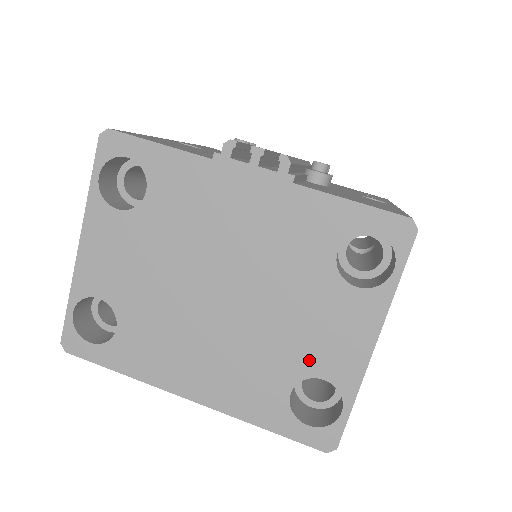
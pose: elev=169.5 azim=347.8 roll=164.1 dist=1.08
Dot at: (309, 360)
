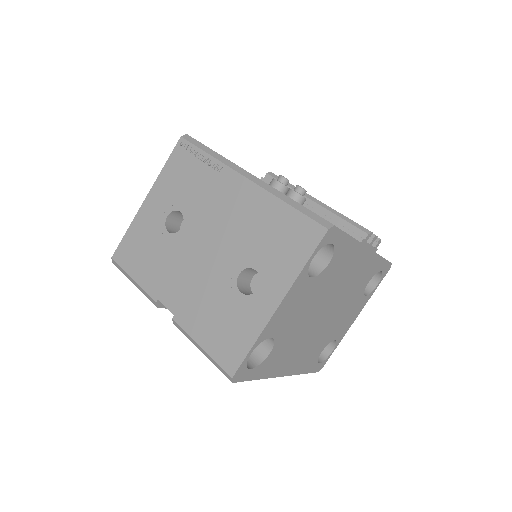
Dot at: (336, 334)
